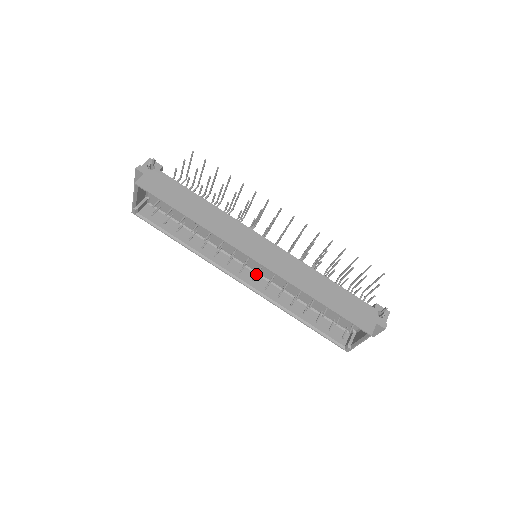
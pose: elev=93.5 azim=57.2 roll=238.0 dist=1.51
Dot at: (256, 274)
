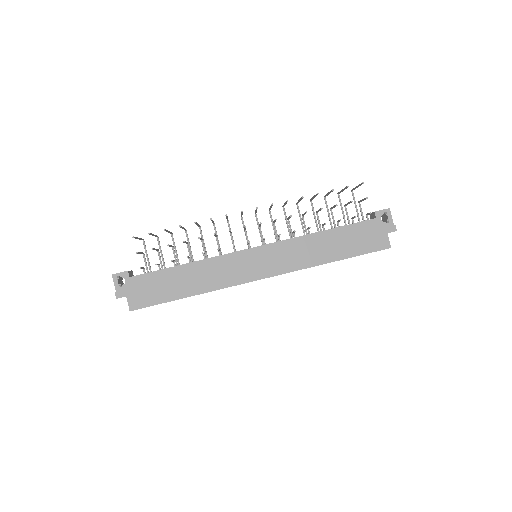
Dot at: occluded
